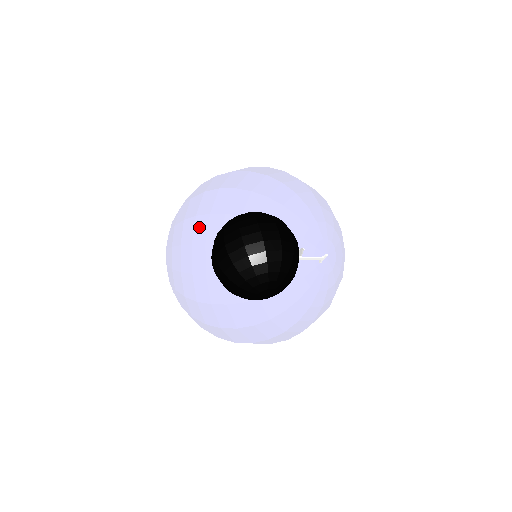
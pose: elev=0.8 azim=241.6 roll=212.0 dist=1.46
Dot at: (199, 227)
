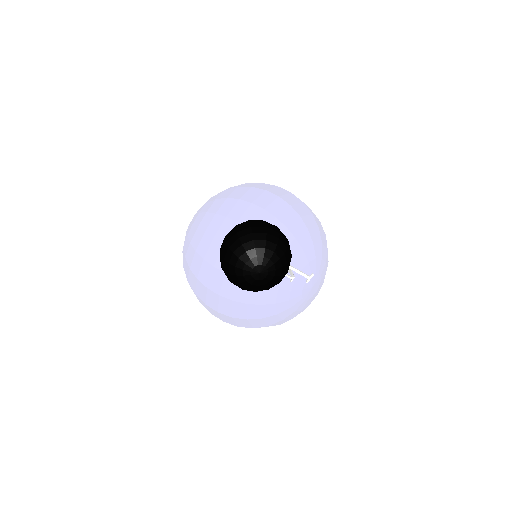
Dot at: (213, 249)
